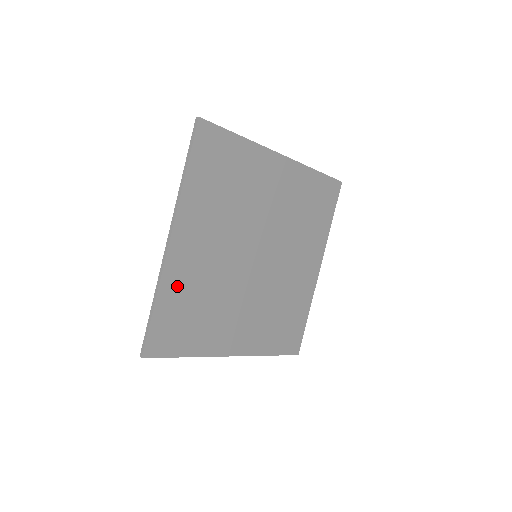
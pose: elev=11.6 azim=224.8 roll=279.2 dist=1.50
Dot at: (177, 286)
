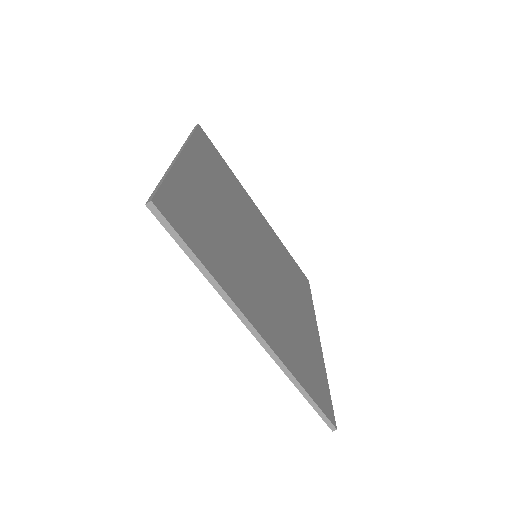
Dot at: (288, 354)
